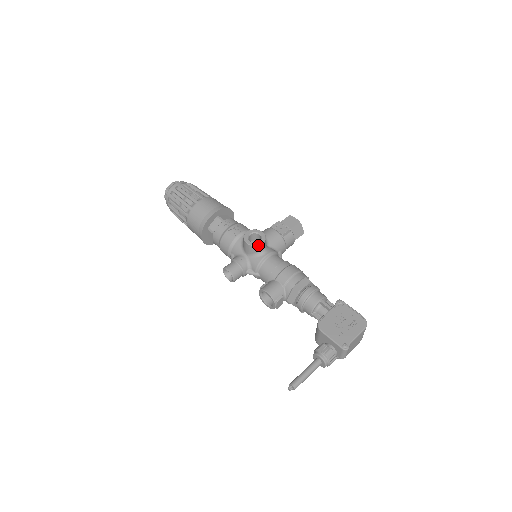
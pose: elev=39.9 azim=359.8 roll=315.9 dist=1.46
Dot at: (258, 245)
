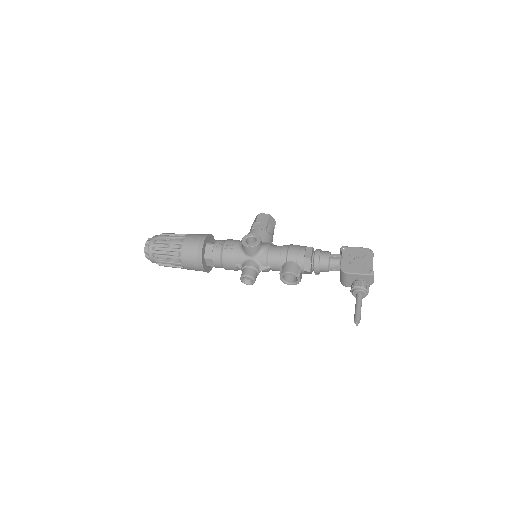
Dot at: (258, 243)
